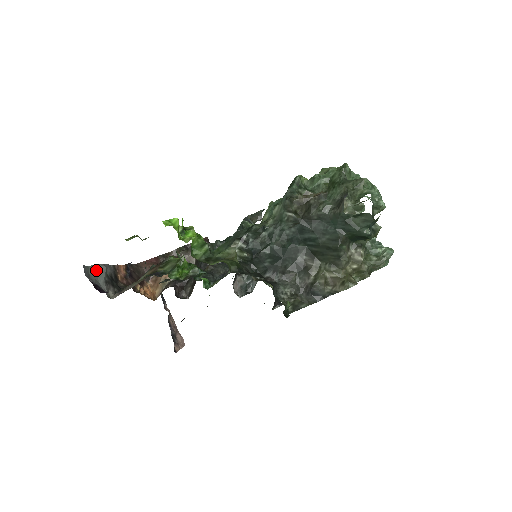
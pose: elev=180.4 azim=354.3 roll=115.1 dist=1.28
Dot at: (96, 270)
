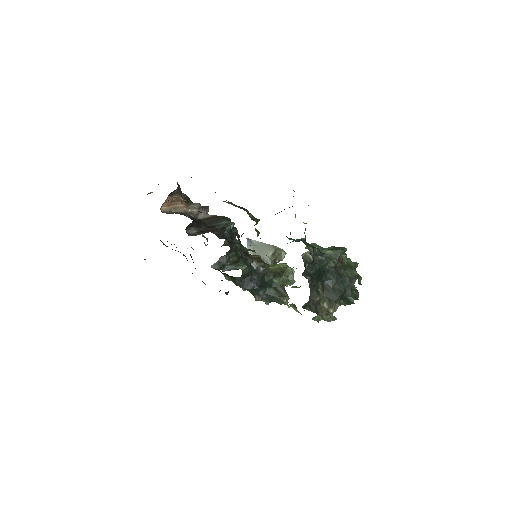
Dot at: occluded
